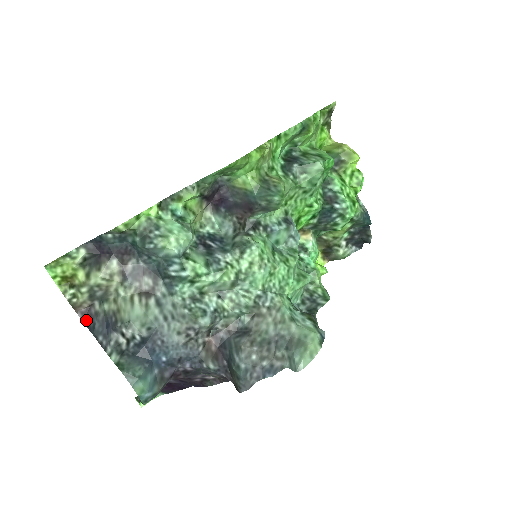
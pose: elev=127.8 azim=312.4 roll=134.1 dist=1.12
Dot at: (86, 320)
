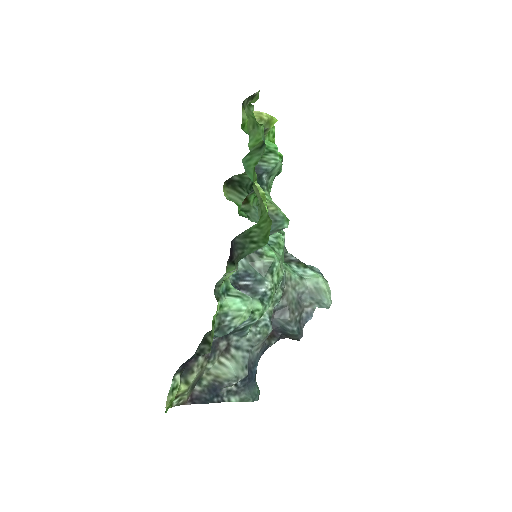
Dot at: (196, 401)
